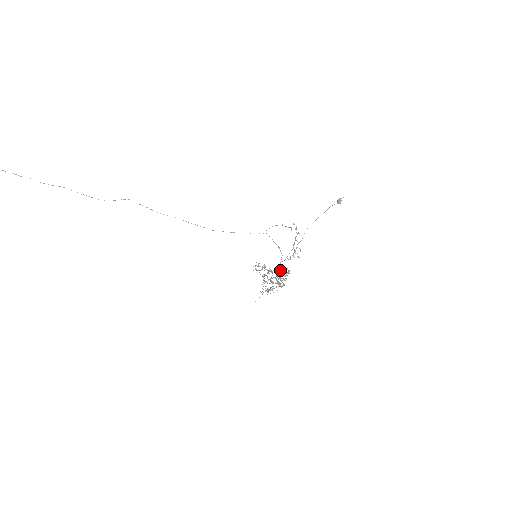
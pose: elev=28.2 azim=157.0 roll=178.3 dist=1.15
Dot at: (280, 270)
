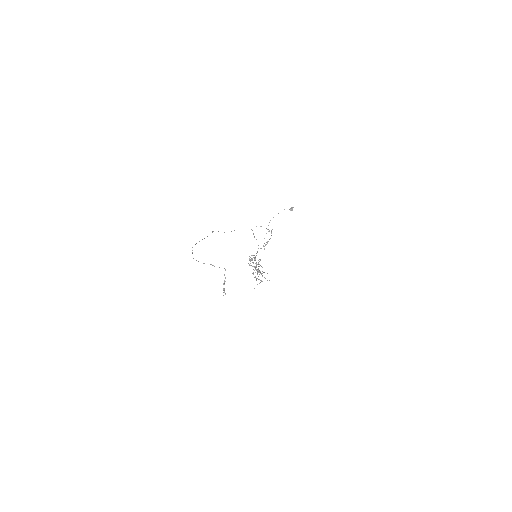
Dot at: (255, 257)
